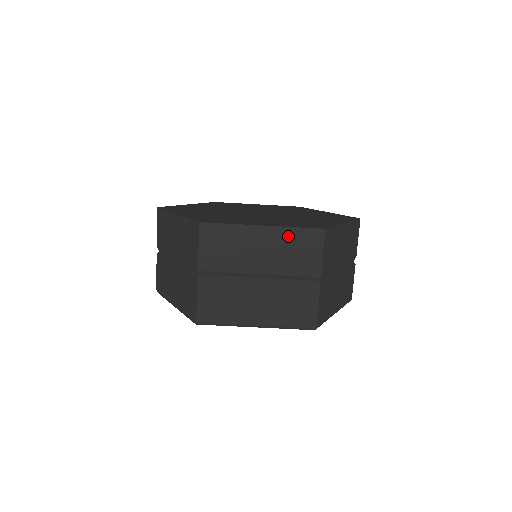
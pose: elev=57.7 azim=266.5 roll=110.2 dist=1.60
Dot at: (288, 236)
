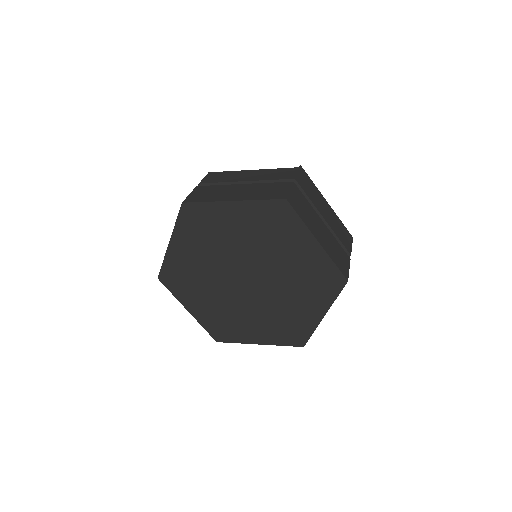
Dot at: occluded
